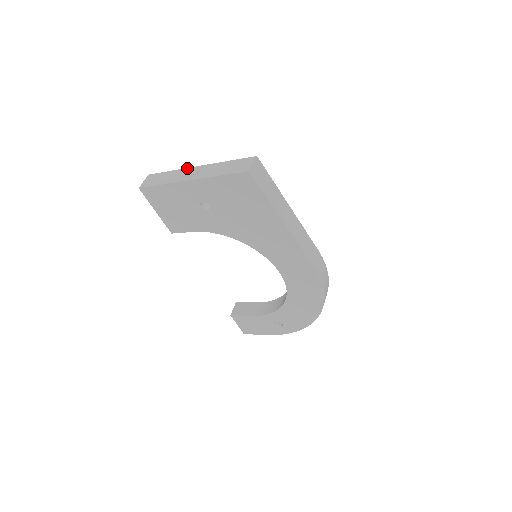
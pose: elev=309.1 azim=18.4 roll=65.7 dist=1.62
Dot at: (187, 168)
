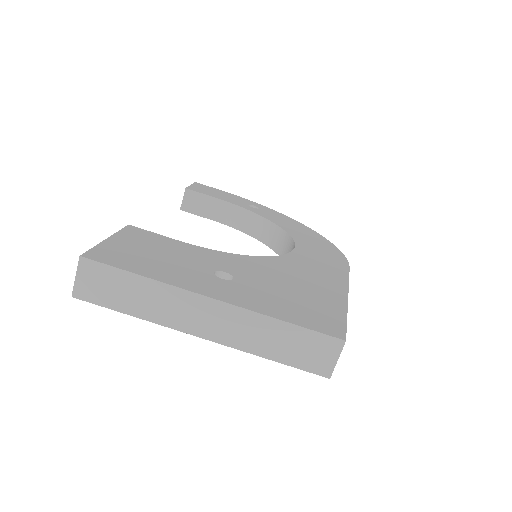
Dot at: (185, 292)
